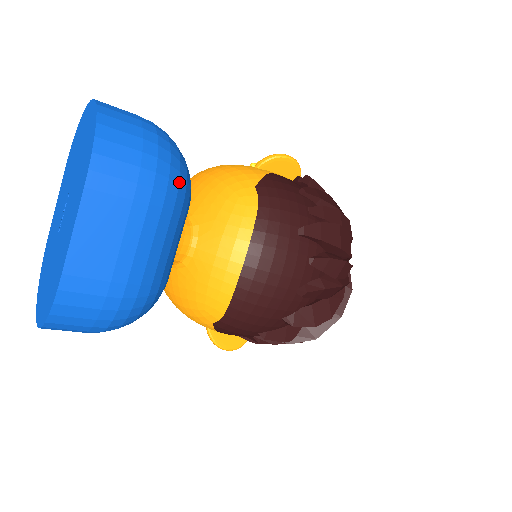
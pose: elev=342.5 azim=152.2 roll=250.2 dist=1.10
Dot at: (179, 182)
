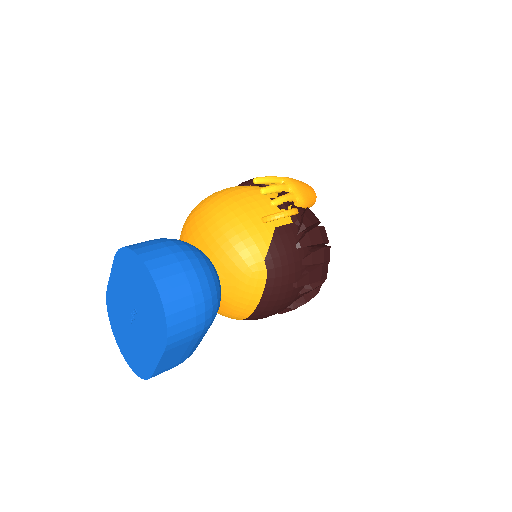
Dot at: (217, 308)
